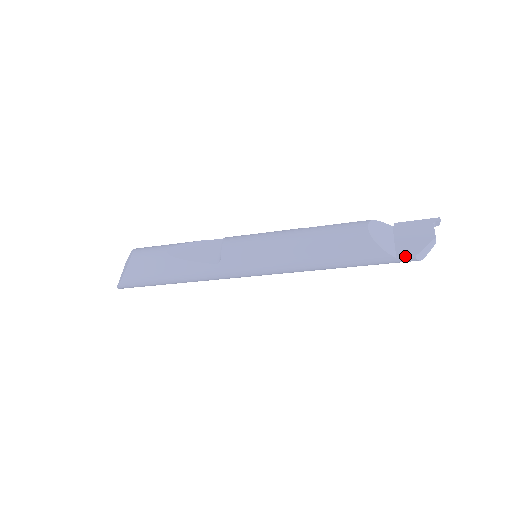
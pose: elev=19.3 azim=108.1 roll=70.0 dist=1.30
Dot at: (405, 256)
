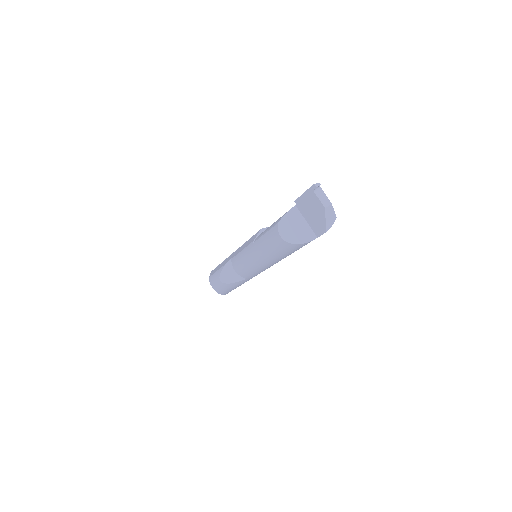
Dot at: occluded
